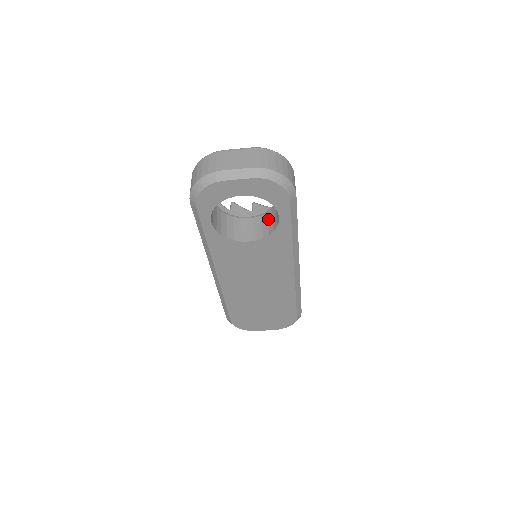
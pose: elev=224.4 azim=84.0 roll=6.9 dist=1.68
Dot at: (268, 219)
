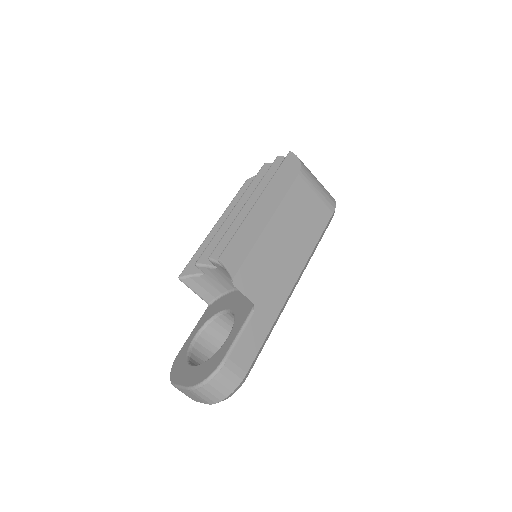
Dot at: occluded
